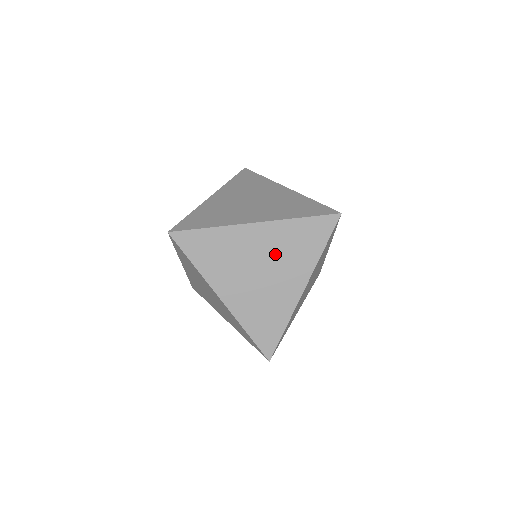
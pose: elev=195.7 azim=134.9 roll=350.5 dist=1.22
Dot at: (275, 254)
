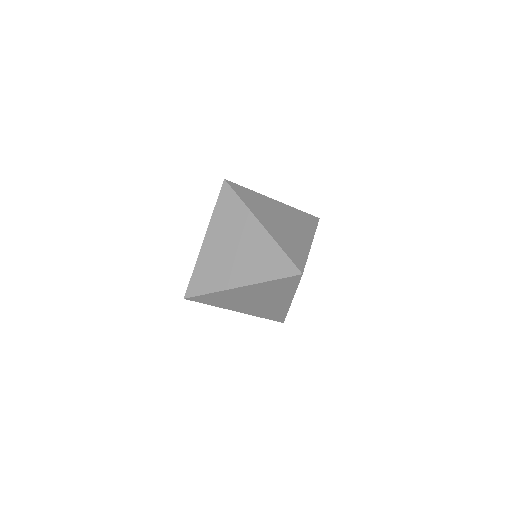
Dot at: (290, 218)
